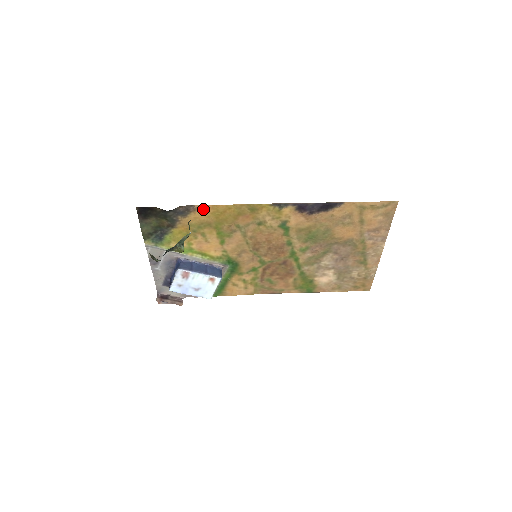
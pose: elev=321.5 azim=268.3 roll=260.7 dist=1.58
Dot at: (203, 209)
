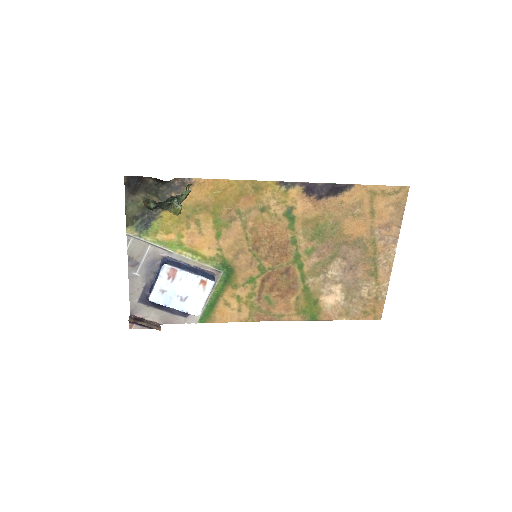
Dot at: (201, 184)
